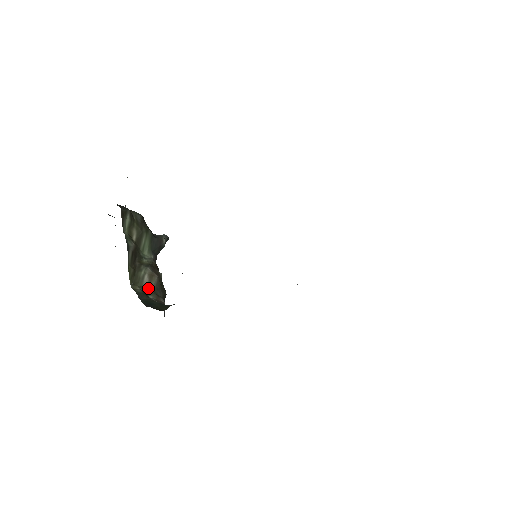
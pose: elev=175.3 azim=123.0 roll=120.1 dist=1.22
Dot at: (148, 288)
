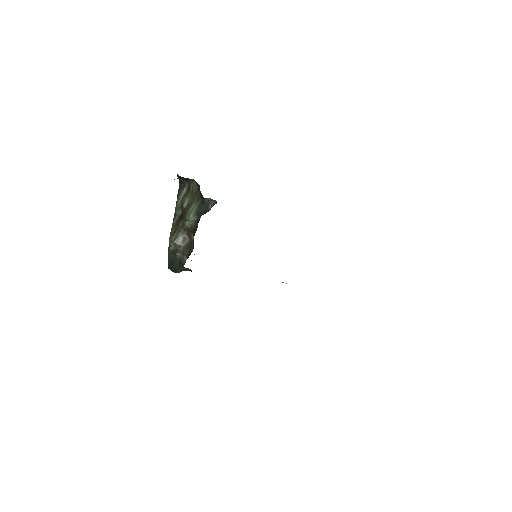
Dot at: (179, 247)
